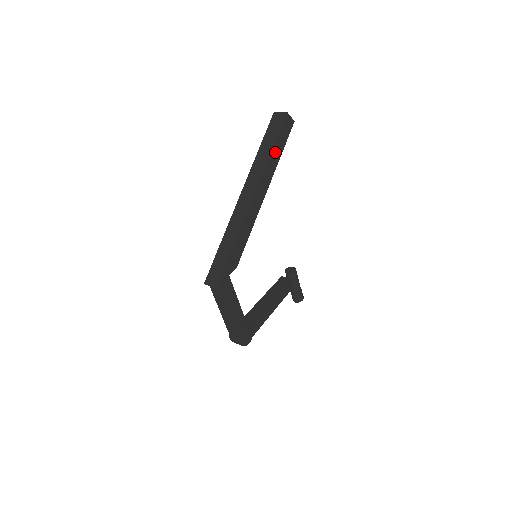
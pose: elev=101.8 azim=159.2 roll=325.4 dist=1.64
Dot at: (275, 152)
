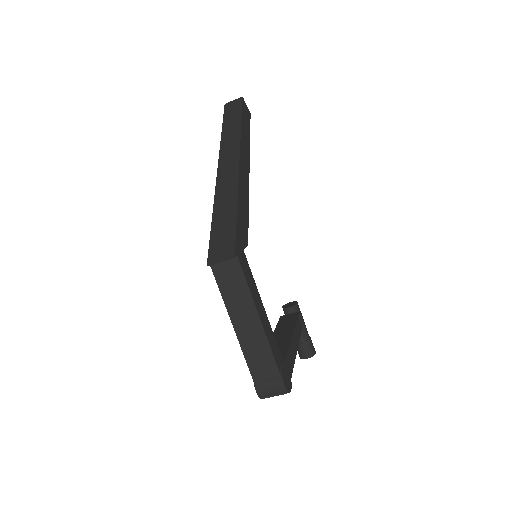
Dot at: (244, 129)
